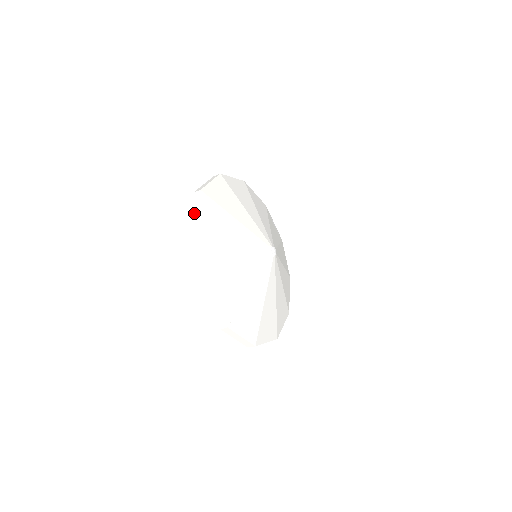
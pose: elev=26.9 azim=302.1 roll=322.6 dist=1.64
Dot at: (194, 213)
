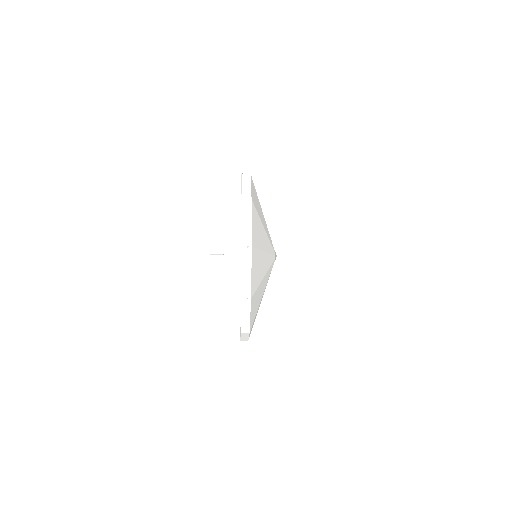
Dot at: (248, 320)
